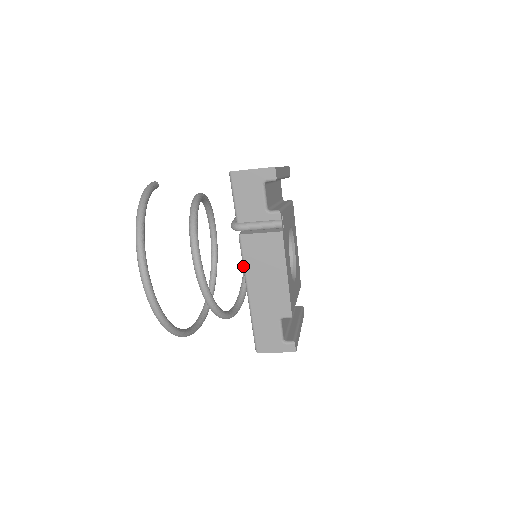
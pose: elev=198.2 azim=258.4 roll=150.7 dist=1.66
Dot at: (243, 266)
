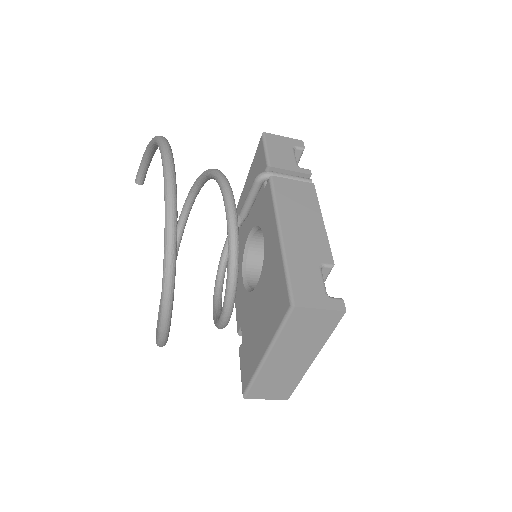
Dot at: (274, 203)
